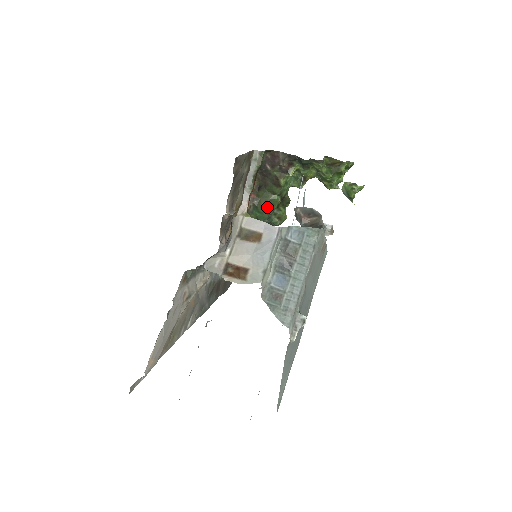
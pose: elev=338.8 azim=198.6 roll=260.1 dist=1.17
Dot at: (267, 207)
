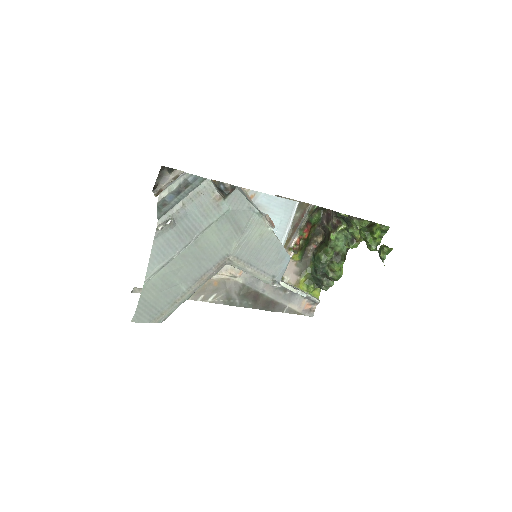
Dot at: (320, 256)
